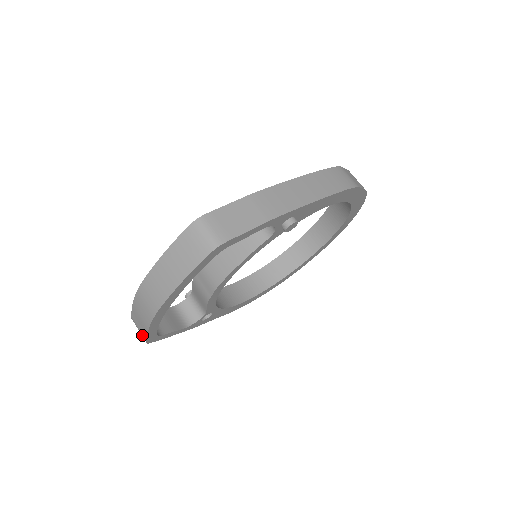
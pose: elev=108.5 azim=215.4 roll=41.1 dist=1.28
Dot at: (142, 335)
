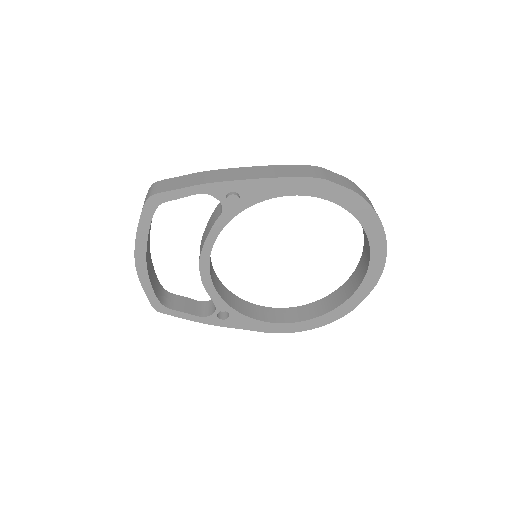
Dot at: occluded
